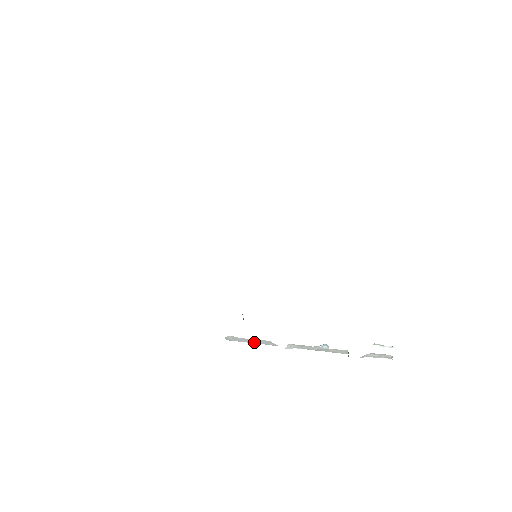
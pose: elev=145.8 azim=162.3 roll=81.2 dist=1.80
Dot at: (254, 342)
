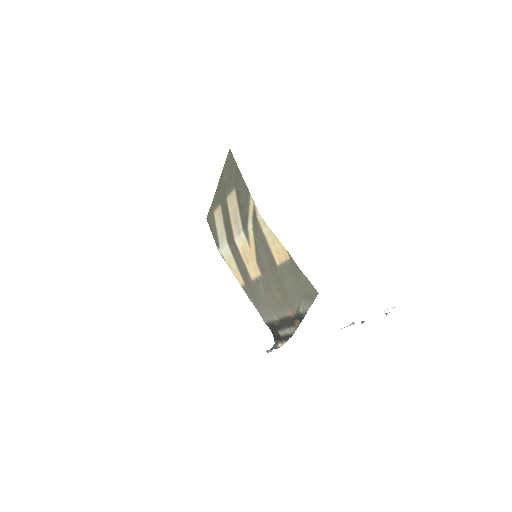
Dot at: occluded
